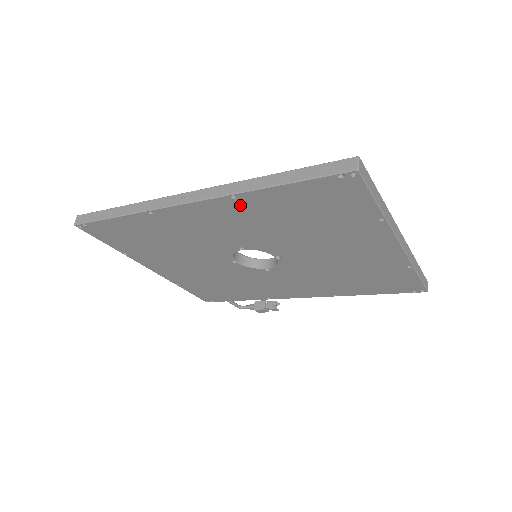
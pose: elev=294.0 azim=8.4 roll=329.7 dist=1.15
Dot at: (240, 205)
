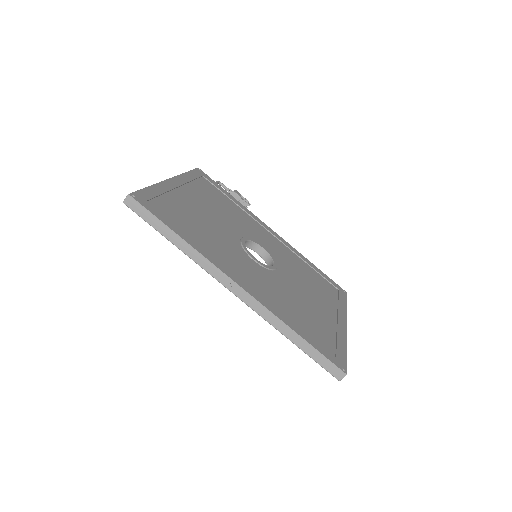
Dot at: occluded
